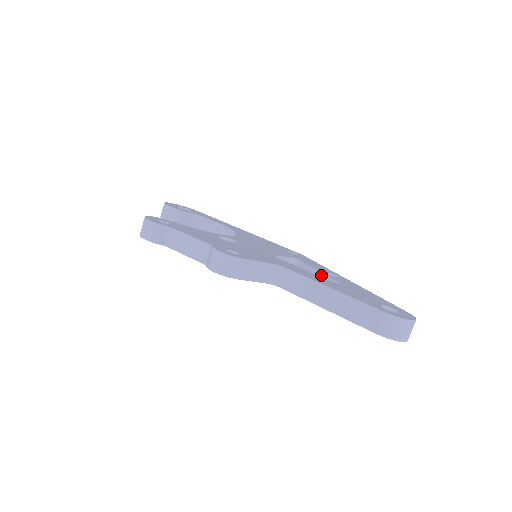
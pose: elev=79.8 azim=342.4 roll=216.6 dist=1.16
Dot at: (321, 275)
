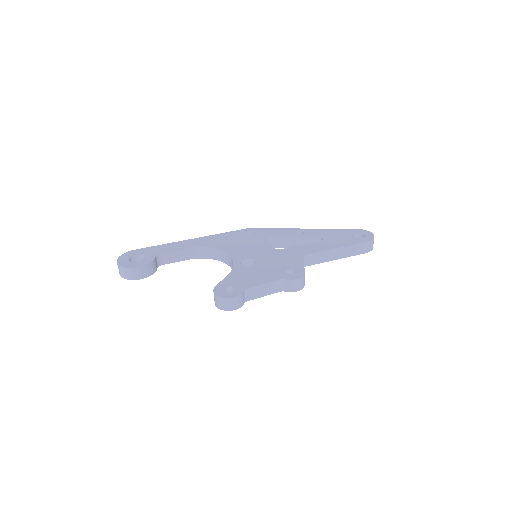
Dot at: (299, 239)
